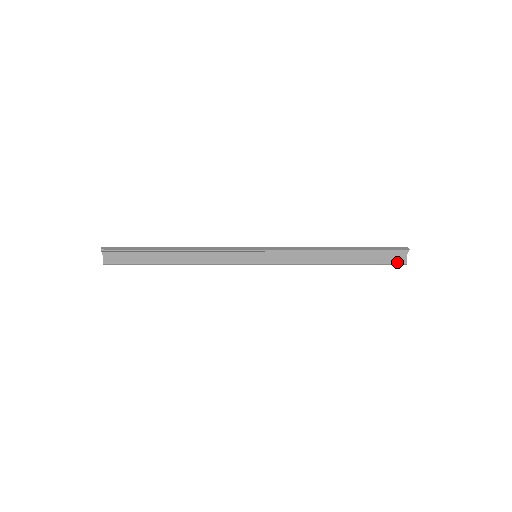
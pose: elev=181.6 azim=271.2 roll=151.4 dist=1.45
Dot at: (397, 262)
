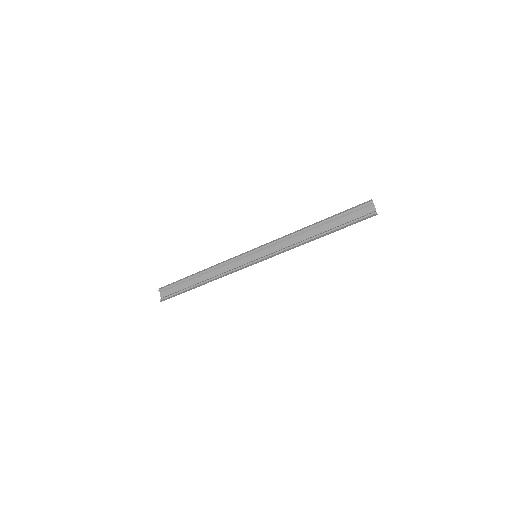
Dot at: (368, 215)
